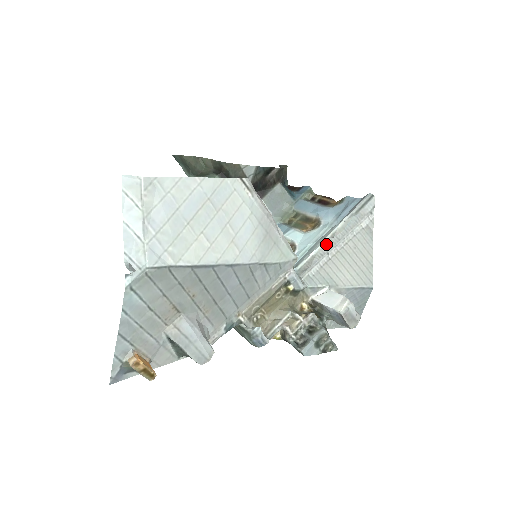
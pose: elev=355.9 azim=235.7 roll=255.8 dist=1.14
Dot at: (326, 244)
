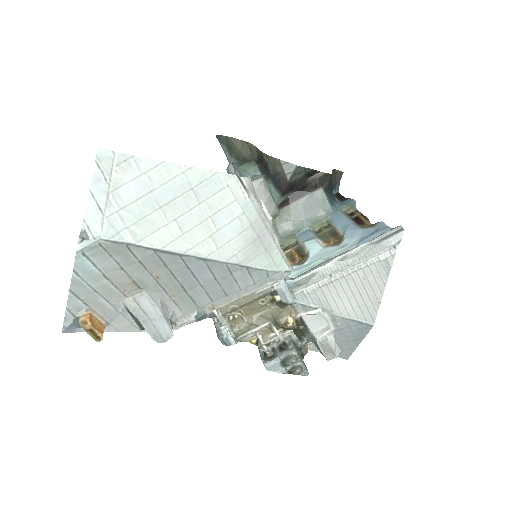
Dot at: (332, 265)
